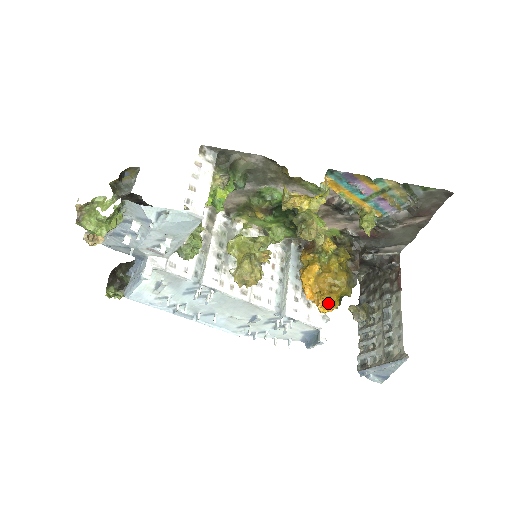
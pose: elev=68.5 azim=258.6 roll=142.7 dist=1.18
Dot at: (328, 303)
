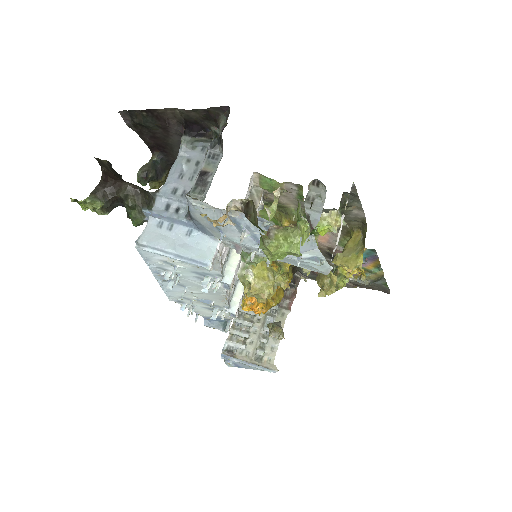
Dot at: occluded
